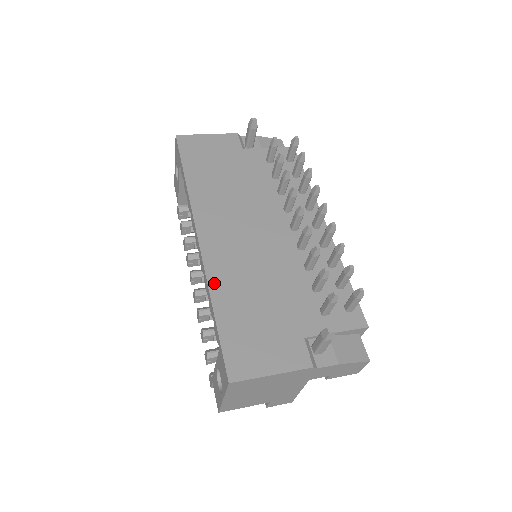
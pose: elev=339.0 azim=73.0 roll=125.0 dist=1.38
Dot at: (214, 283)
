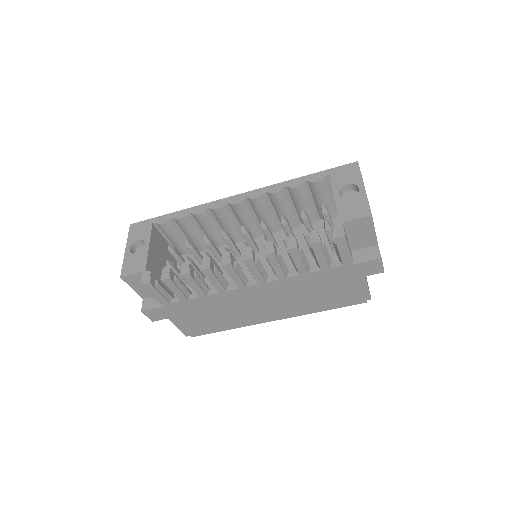
Dot at: occluded
